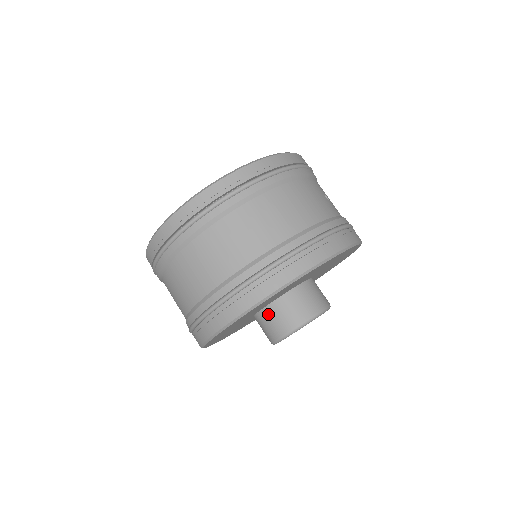
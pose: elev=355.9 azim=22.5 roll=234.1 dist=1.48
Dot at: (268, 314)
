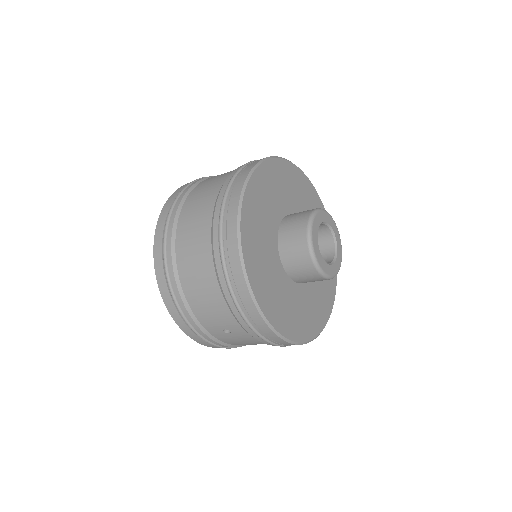
Dot at: (284, 232)
